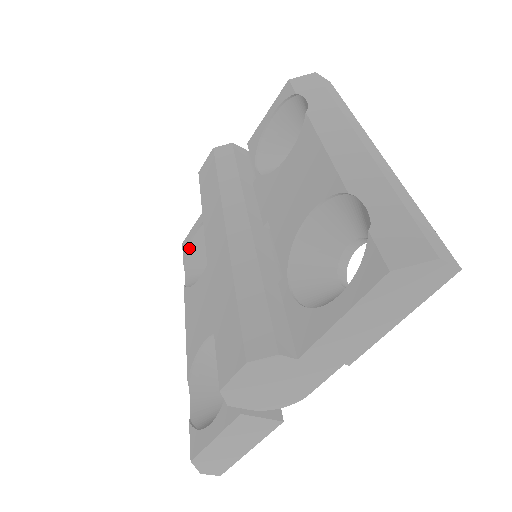
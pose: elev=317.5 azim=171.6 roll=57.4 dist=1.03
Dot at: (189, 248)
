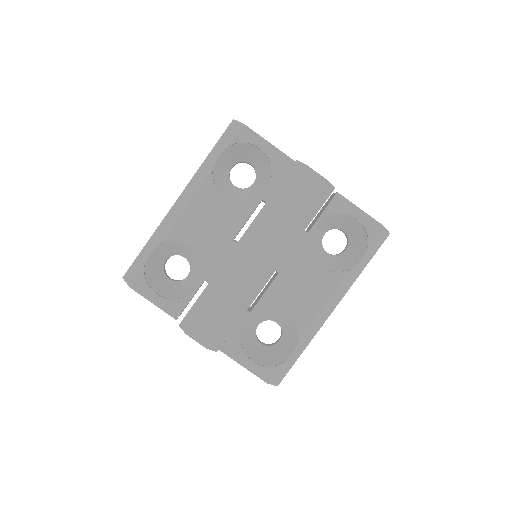
Dot at: (243, 143)
